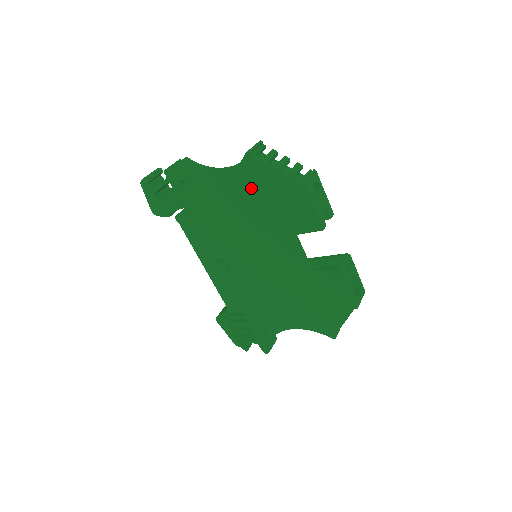
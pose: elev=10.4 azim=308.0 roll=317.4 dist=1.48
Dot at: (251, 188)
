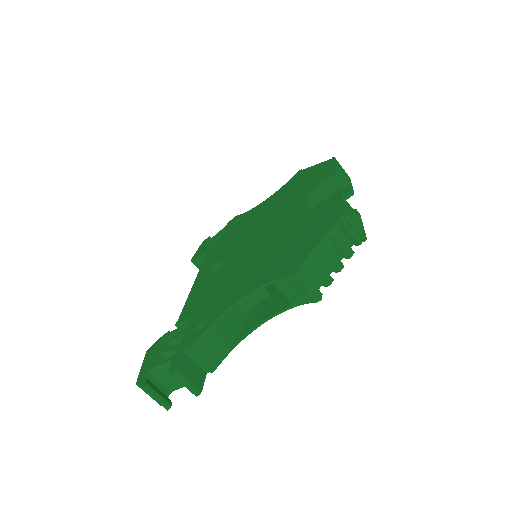
Dot at: (289, 188)
